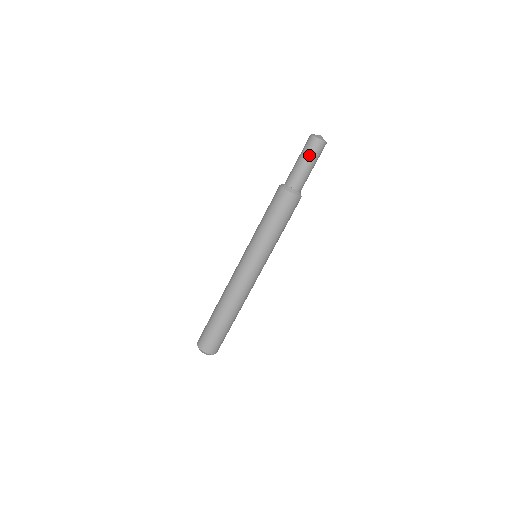
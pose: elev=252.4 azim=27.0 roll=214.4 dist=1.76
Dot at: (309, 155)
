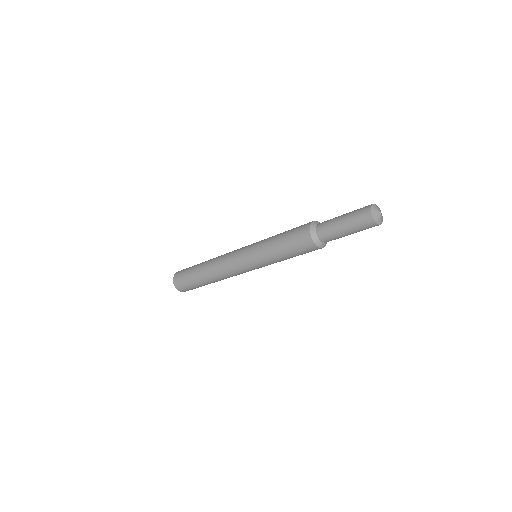
Dot at: (359, 231)
